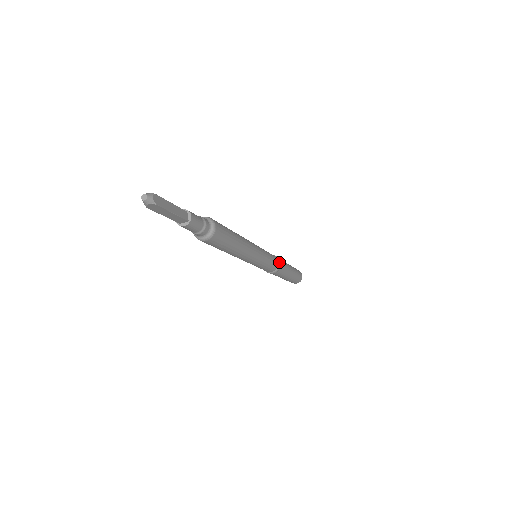
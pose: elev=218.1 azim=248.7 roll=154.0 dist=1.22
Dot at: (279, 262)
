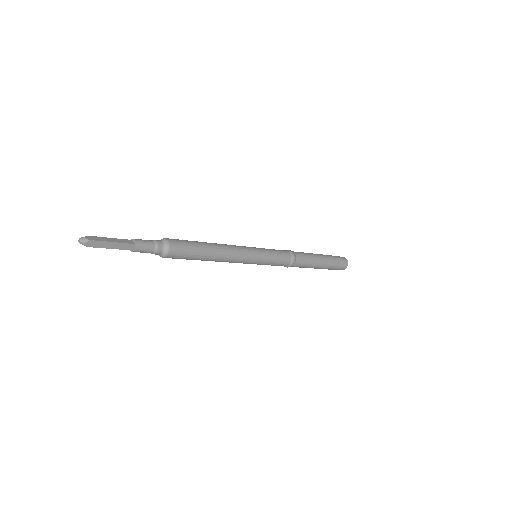
Dot at: (290, 252)
